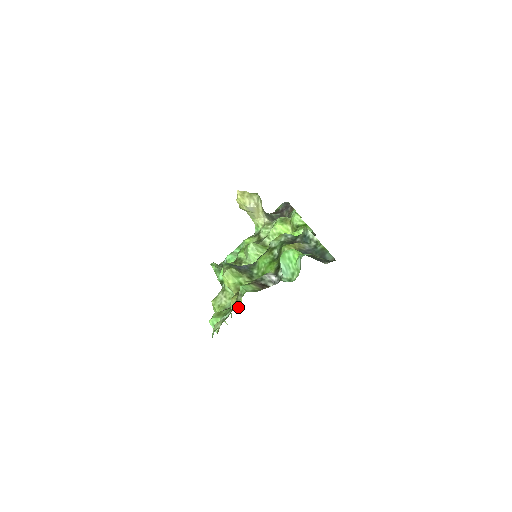
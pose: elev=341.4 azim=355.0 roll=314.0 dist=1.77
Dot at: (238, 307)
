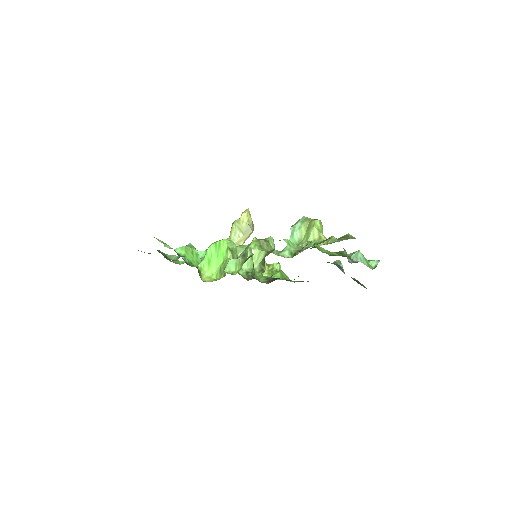
Dot at: (207, 281)
